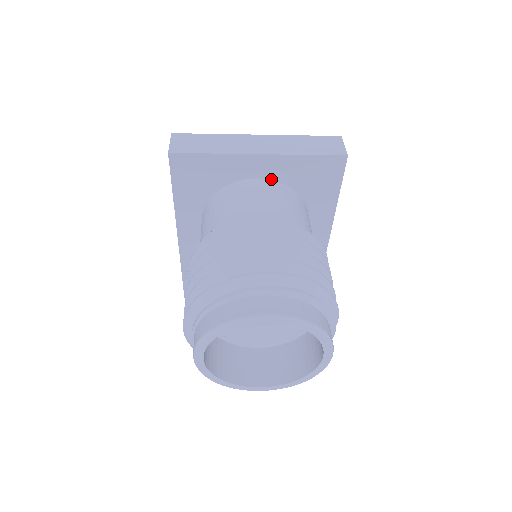
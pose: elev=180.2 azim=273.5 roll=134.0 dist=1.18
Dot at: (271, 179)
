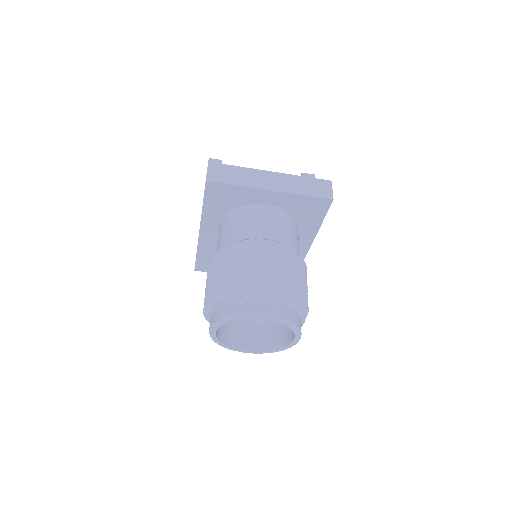
Dot at: (276, 206)
